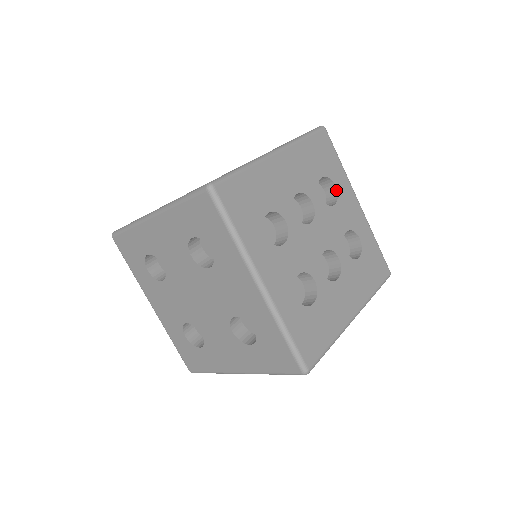
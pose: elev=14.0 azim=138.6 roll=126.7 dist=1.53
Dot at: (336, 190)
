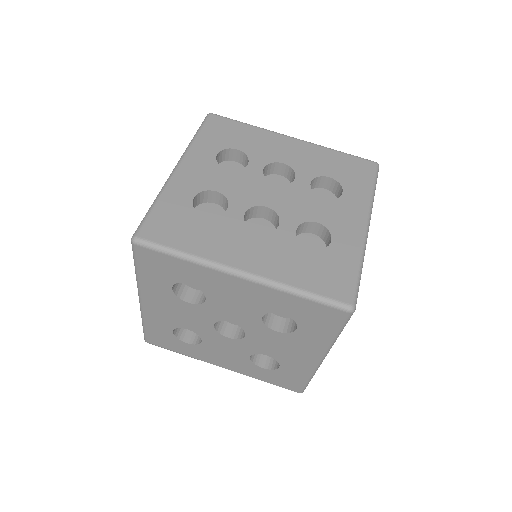
Dot at: (341, 196)
